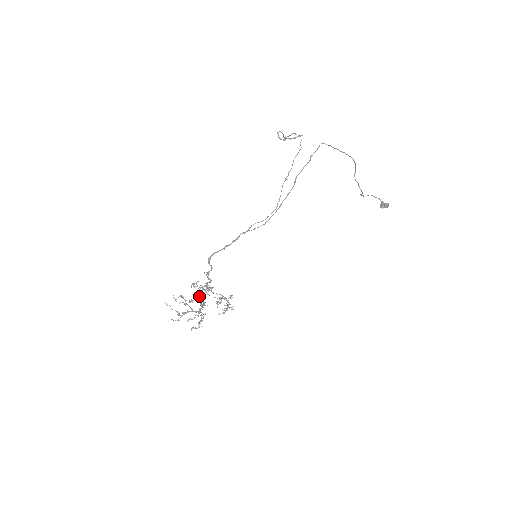
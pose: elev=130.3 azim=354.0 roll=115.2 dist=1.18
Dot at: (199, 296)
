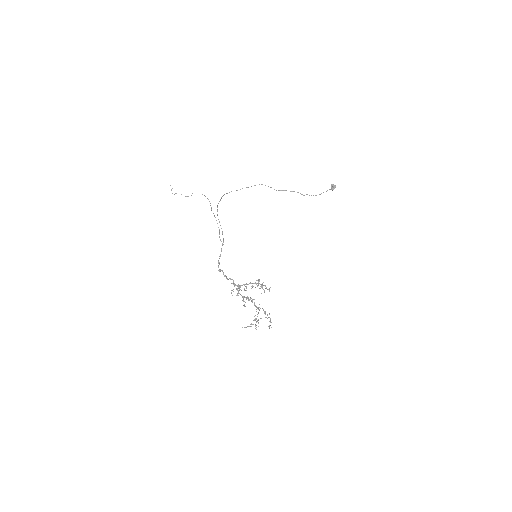
Dot at: (242, 296)
